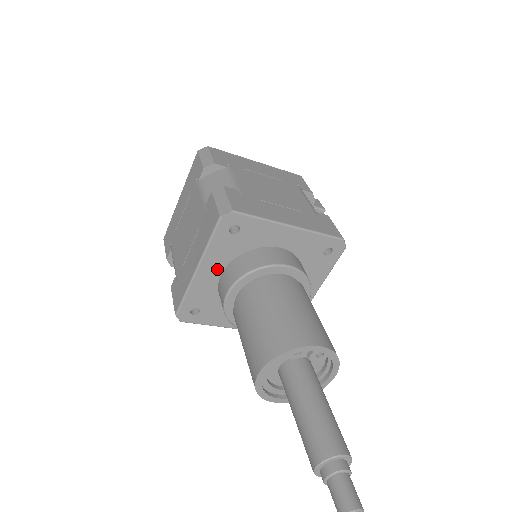
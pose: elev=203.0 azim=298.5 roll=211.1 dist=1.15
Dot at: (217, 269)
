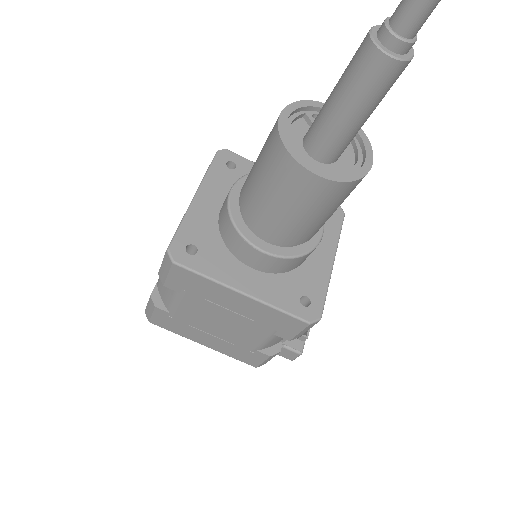
Dot at: (216, 201)
